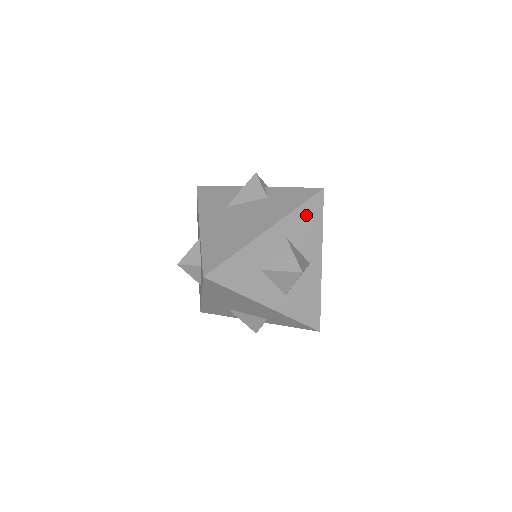
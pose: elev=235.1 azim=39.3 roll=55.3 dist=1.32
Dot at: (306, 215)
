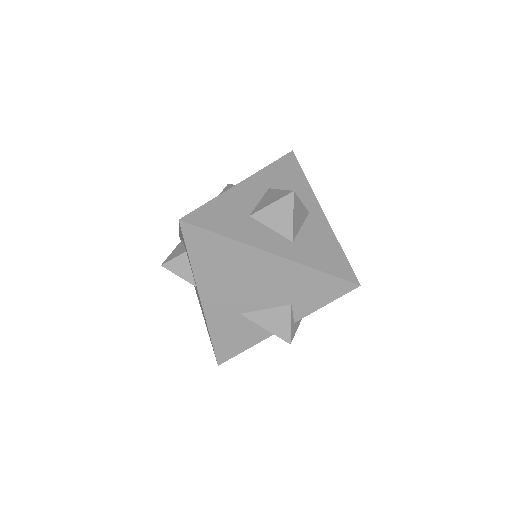
Dot at: (283, 171)
